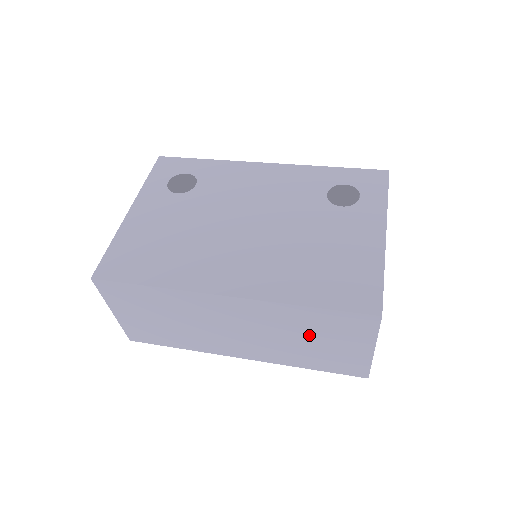
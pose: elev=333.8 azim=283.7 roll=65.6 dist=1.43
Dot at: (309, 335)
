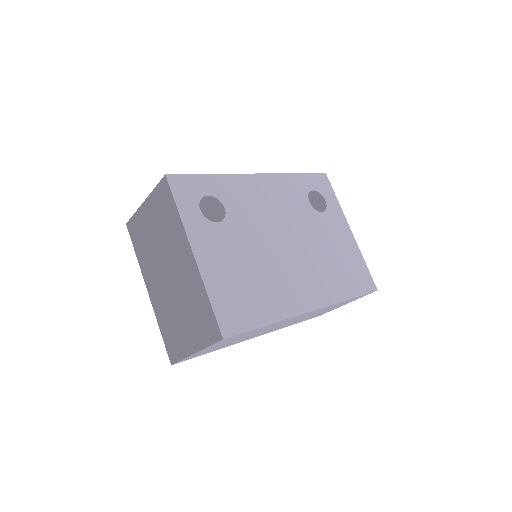
Dot at: occluded
